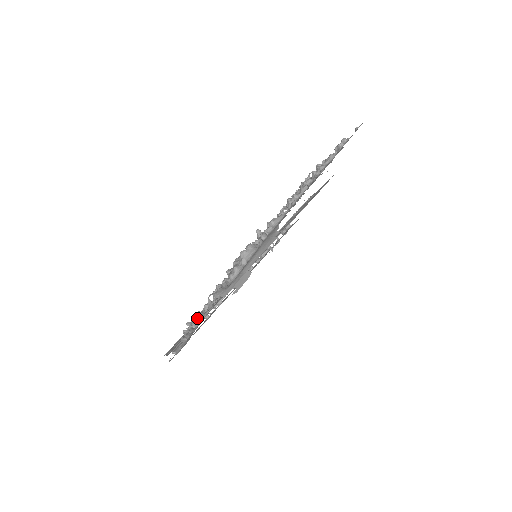
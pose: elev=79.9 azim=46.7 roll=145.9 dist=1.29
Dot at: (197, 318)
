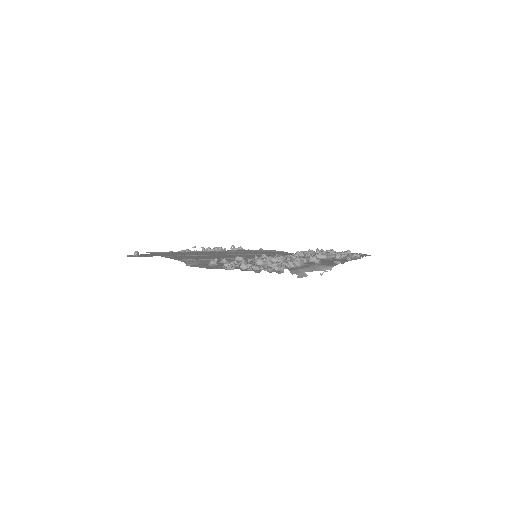
Dot at: (276, 271)
